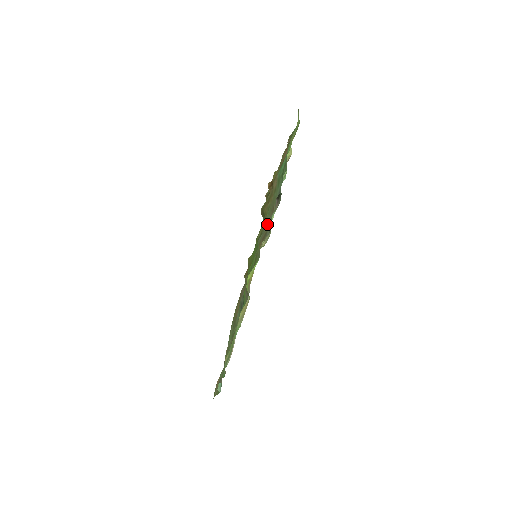
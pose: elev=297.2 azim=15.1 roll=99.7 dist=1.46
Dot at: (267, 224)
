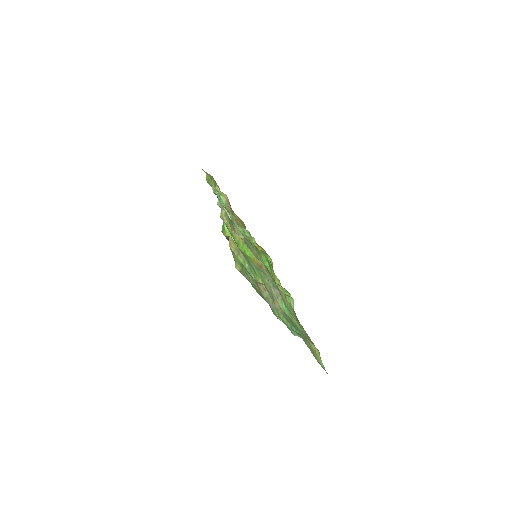
Dot at: occluded
